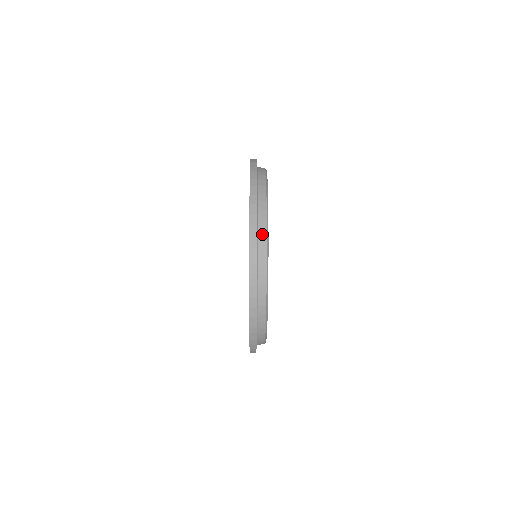
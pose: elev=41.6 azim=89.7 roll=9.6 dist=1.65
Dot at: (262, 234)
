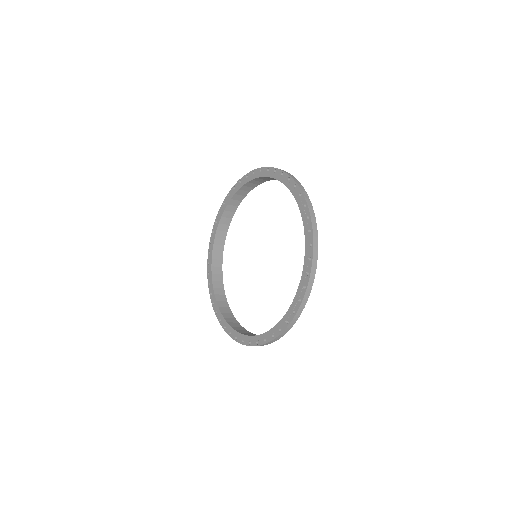
Dot at: occluded
